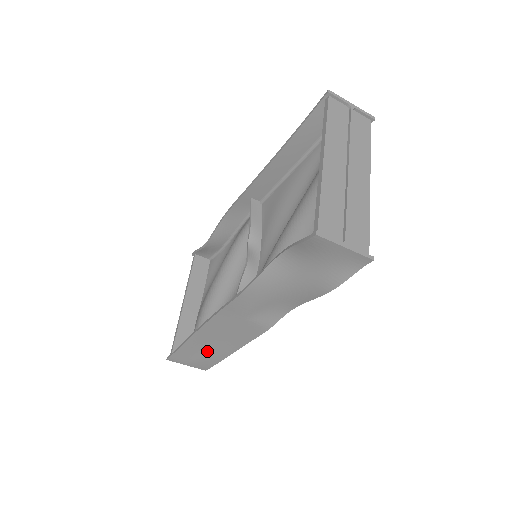
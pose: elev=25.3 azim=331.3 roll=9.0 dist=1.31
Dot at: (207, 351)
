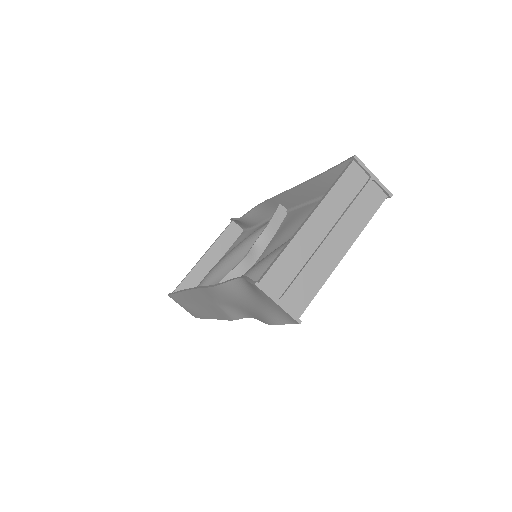
Dot at: (194, 307)
